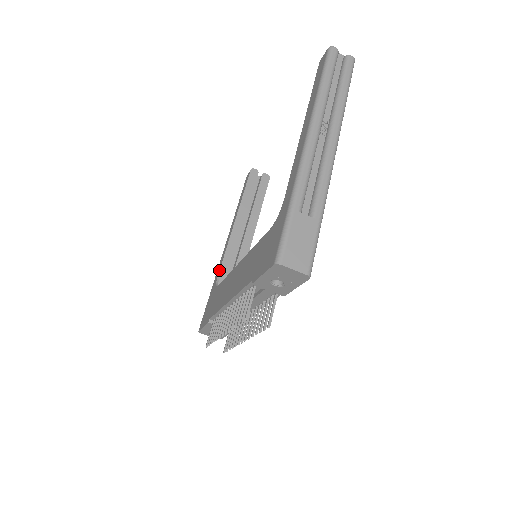
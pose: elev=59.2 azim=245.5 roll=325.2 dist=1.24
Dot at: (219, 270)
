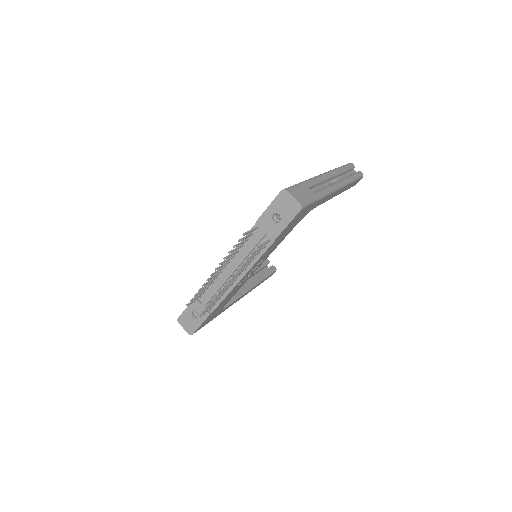
Dot at: occluded
